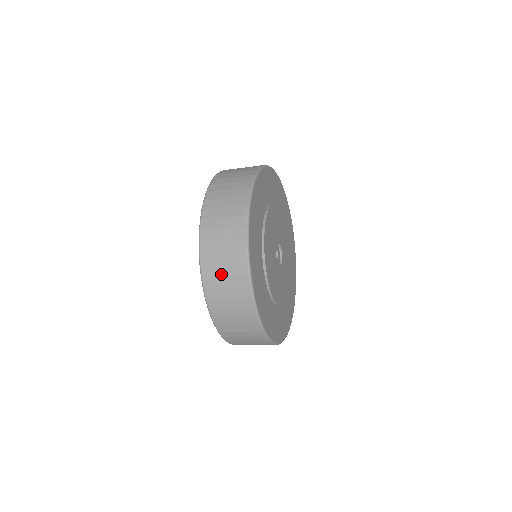
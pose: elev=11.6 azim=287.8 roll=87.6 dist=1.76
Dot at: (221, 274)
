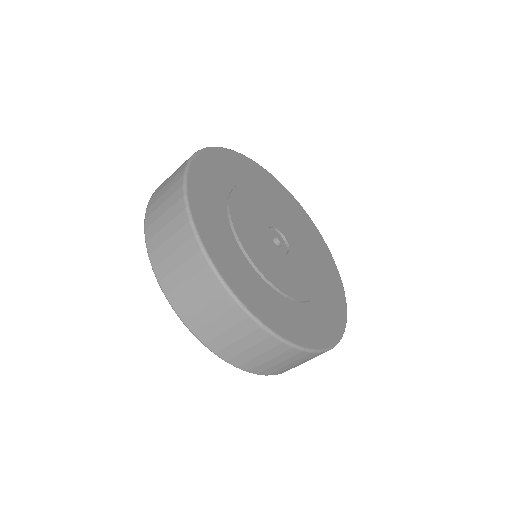
Dot at: (199, 308)
